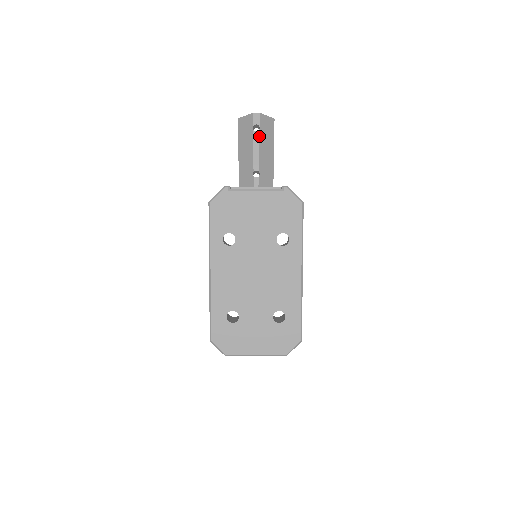
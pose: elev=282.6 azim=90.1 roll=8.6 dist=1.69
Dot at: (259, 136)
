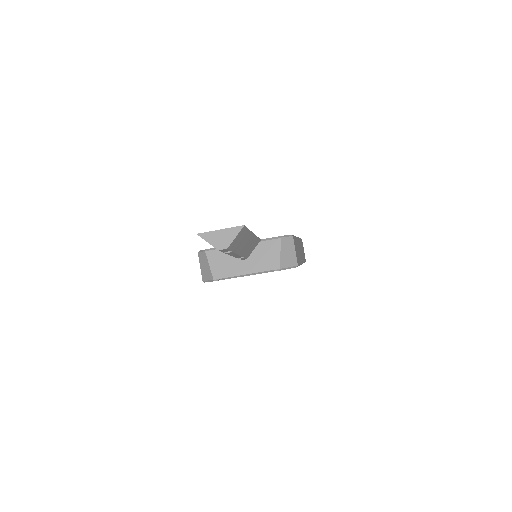
Dot at: (234, 253)
